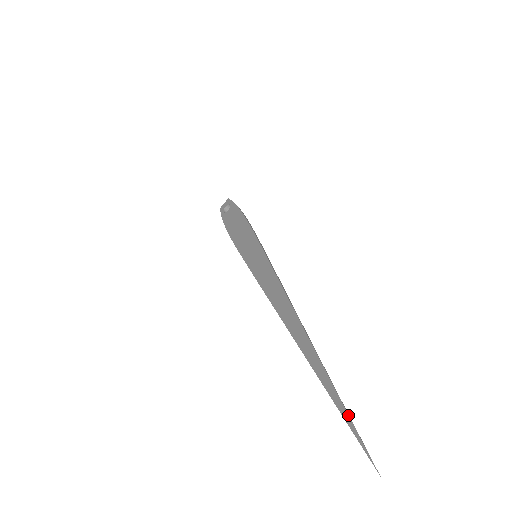
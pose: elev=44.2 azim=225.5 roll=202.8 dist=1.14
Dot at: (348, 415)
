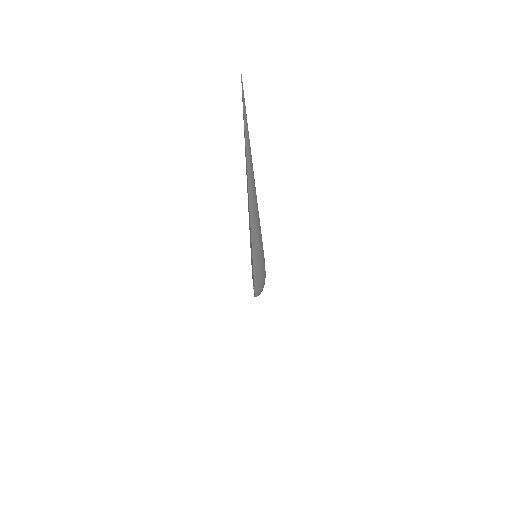
Dot at: occluded
